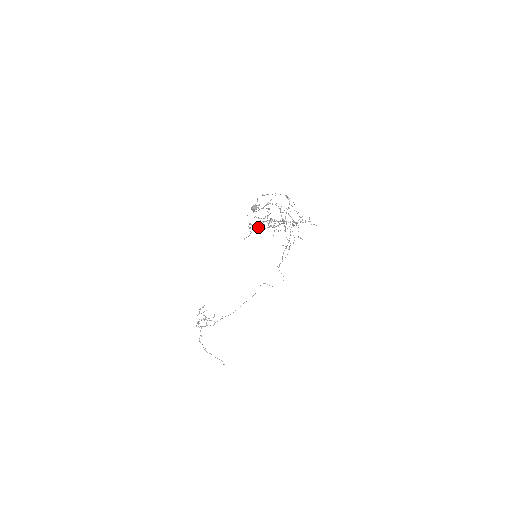
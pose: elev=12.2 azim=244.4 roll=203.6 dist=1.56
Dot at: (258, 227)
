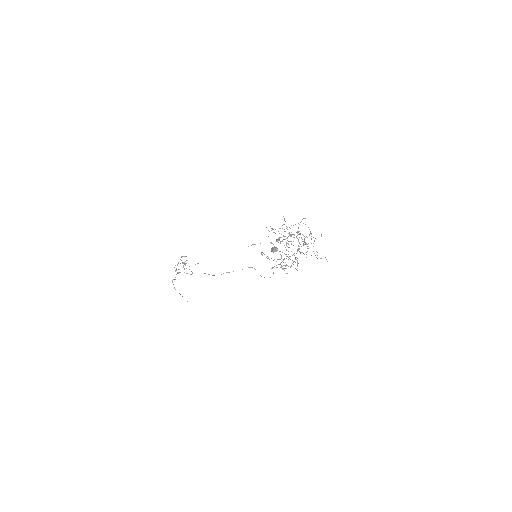
Dot at: occluded
